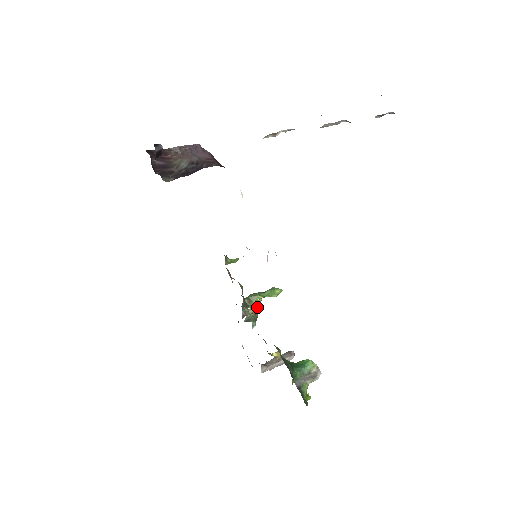
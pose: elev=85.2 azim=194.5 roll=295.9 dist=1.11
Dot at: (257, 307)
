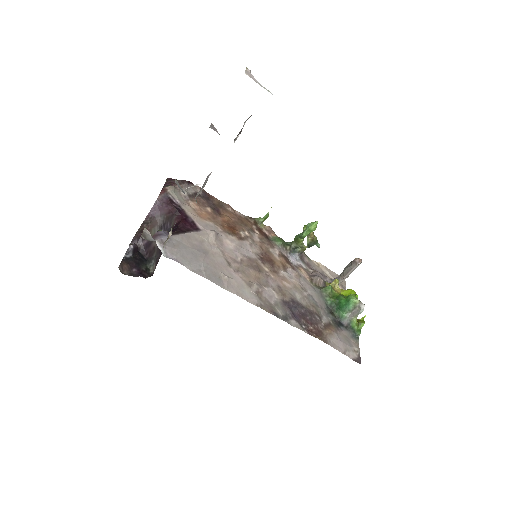
Dot at: (310, 235)
